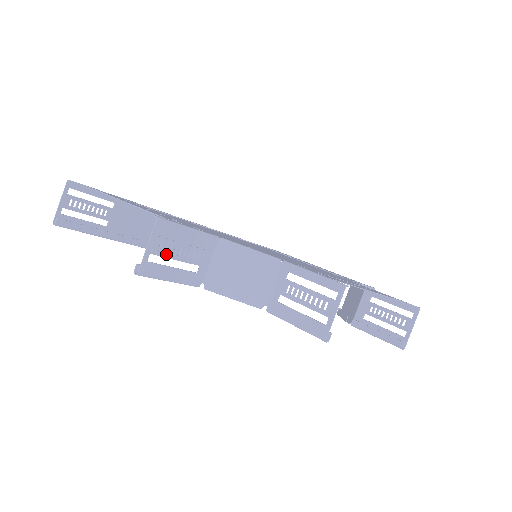
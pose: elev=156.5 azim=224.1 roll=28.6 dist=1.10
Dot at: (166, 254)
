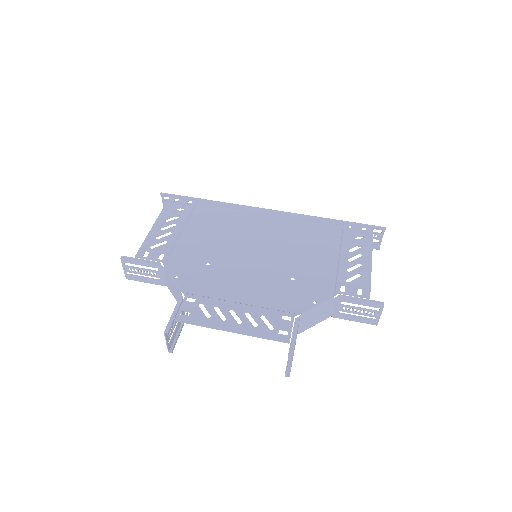
Dot at: (135, 272)
